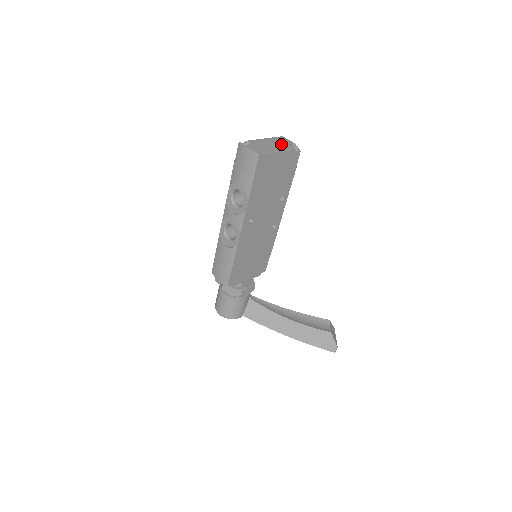
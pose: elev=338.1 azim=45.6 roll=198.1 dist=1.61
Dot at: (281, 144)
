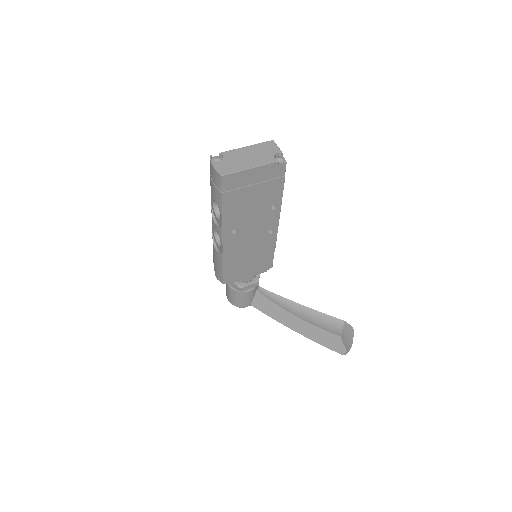
Dot at: (262, 155)
